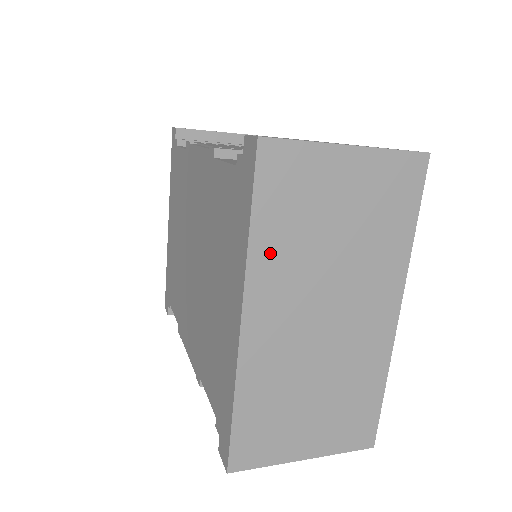
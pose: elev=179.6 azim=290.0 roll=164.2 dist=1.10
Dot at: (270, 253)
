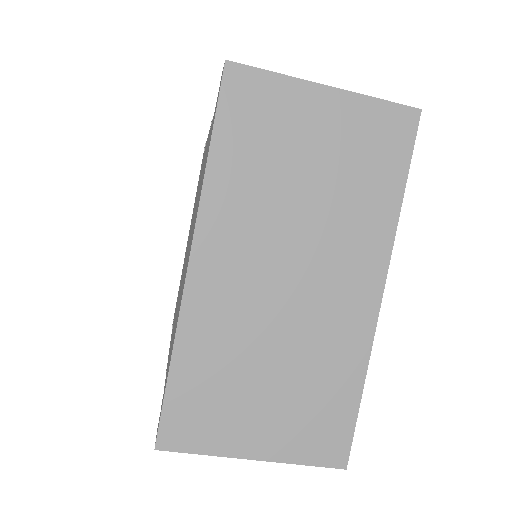
Dot at: (229, 186)
